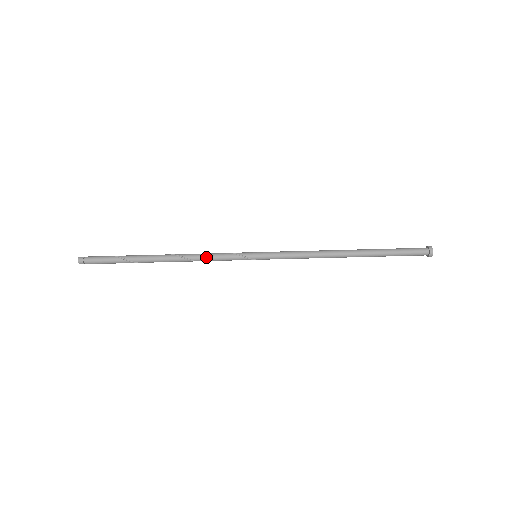
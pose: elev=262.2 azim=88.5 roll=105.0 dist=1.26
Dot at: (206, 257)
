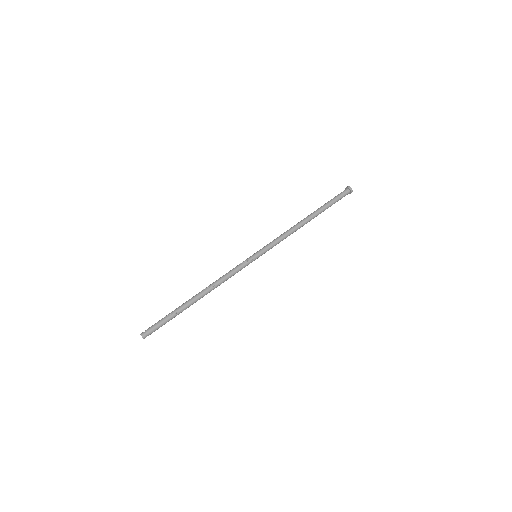
Dot at: (226, 276)
